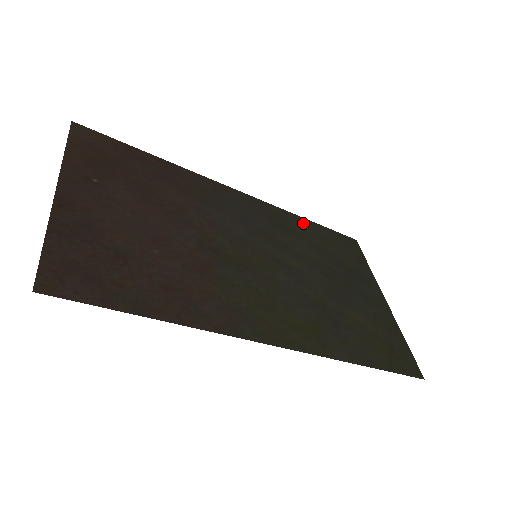
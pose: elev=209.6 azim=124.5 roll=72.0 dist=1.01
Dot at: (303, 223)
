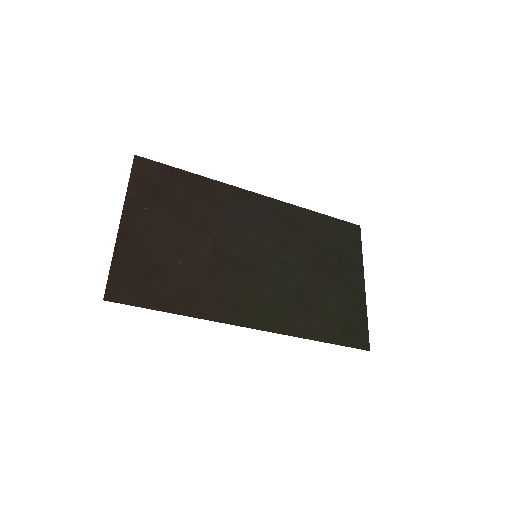
Dot at: (310, 217)
